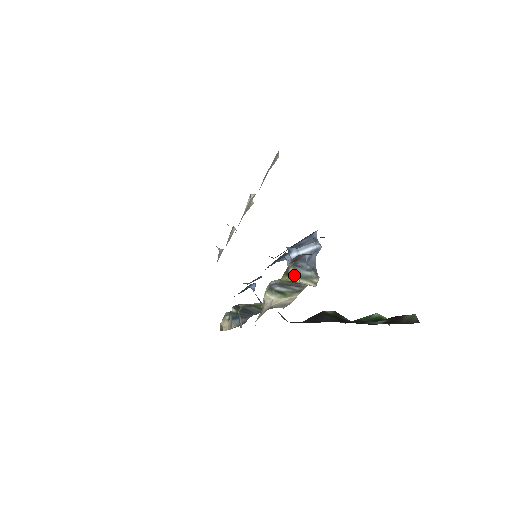
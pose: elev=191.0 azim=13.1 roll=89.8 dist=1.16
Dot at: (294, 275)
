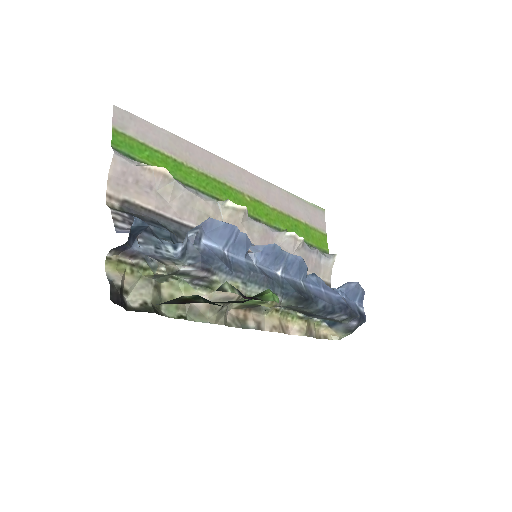
Dot at: (150, 269)
